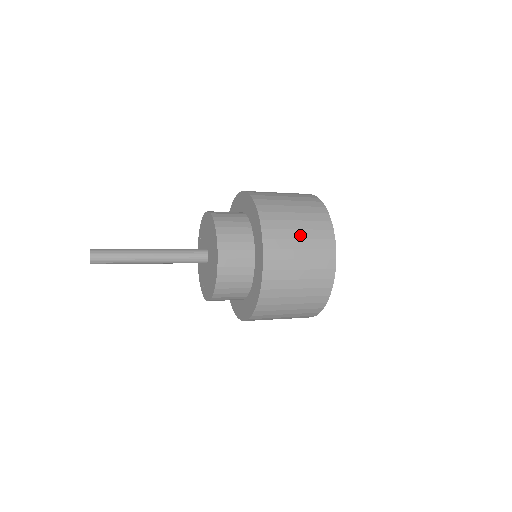
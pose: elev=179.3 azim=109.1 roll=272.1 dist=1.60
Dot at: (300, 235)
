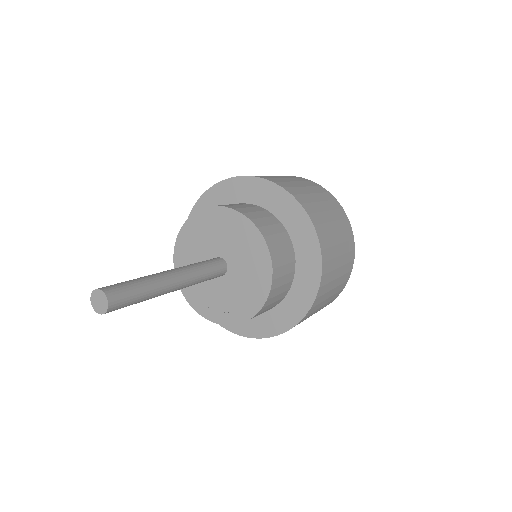
Dot at: (331, 294)
